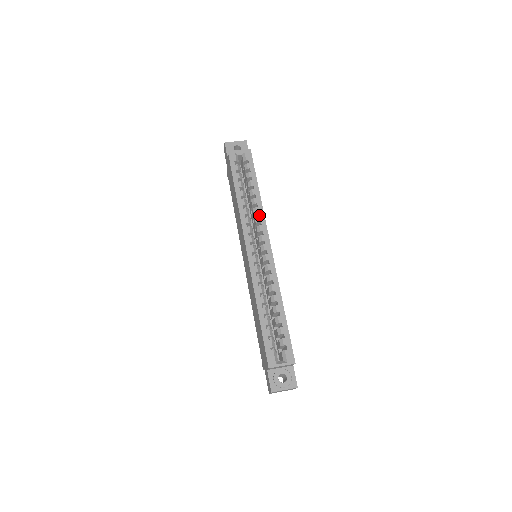
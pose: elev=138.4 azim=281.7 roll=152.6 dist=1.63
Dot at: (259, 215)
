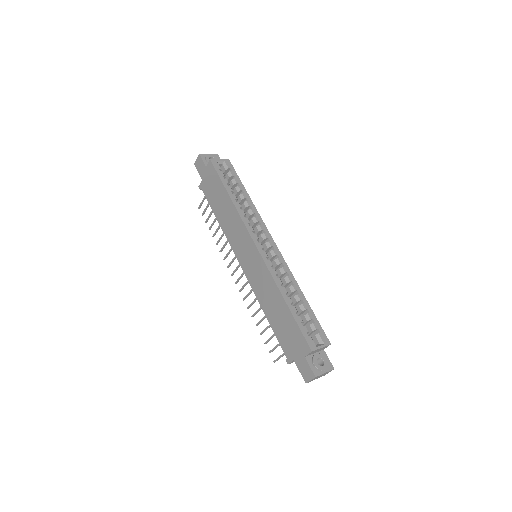
Dot at: (255, 216)
